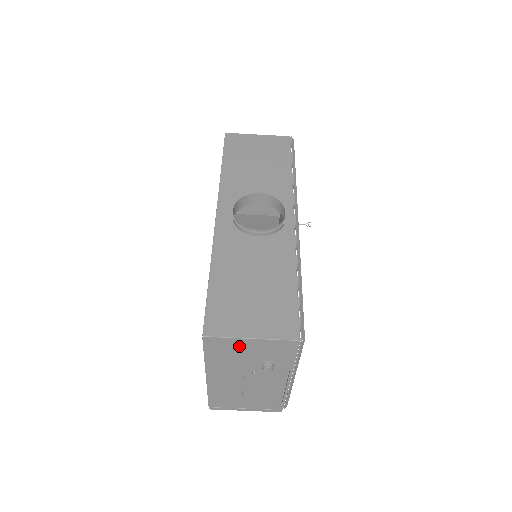
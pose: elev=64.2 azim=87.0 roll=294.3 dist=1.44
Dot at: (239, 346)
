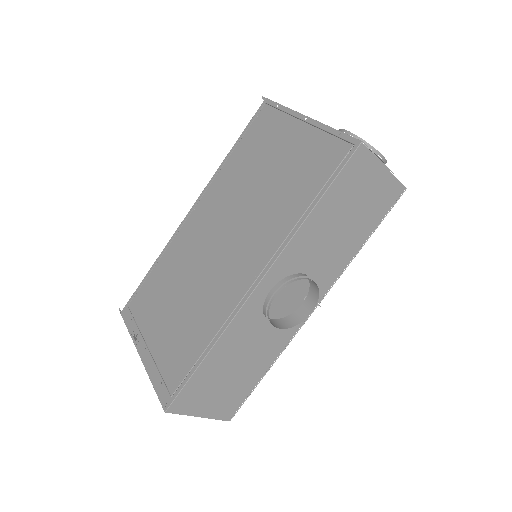
Dot at: occluded
